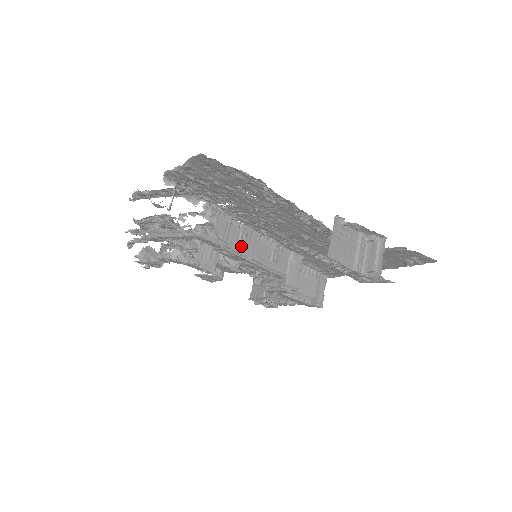
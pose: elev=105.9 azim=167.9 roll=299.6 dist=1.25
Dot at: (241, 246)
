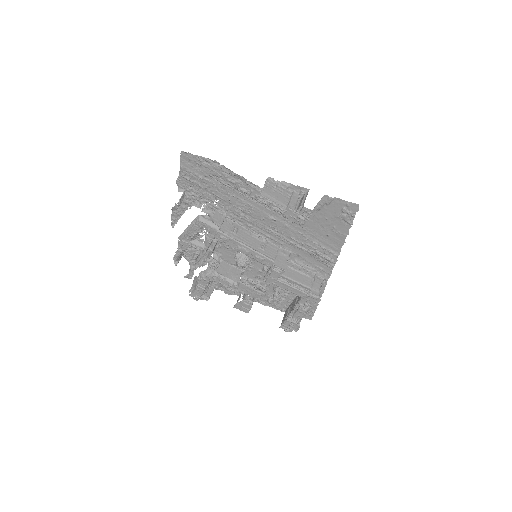
Dot at: (233, 234)
